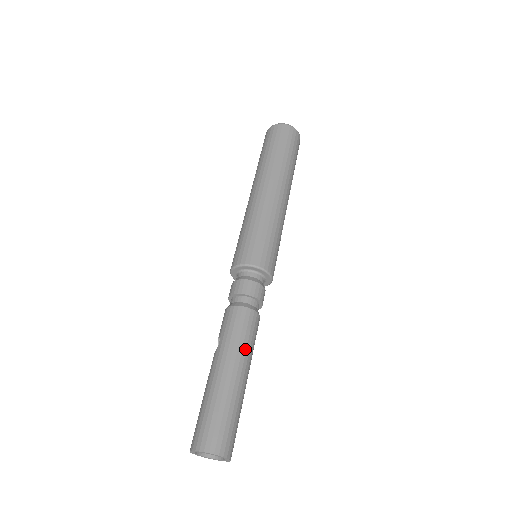
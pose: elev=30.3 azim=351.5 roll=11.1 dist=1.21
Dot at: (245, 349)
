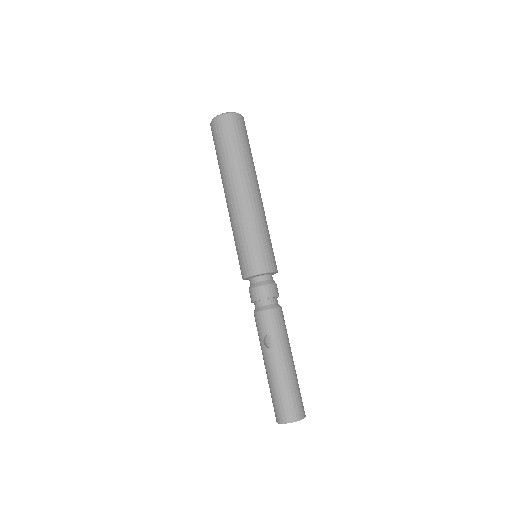
Dot at: (288, 339)
